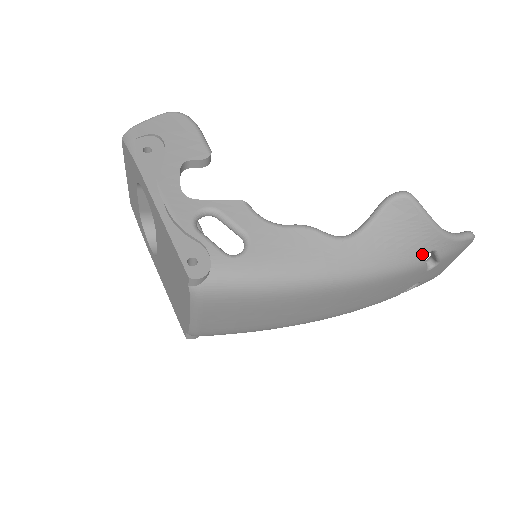
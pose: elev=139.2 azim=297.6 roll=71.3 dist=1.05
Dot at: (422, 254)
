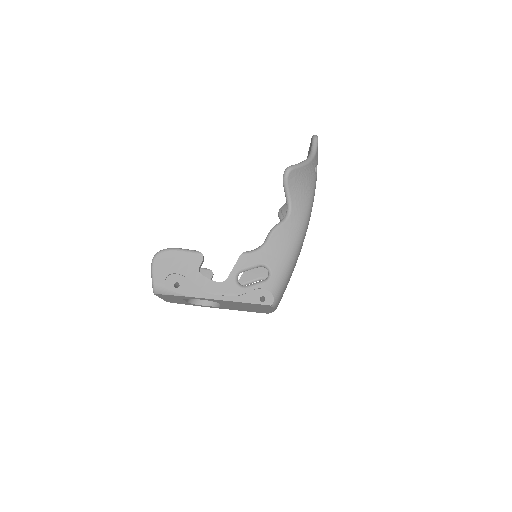
Dot at: (313, 176)
